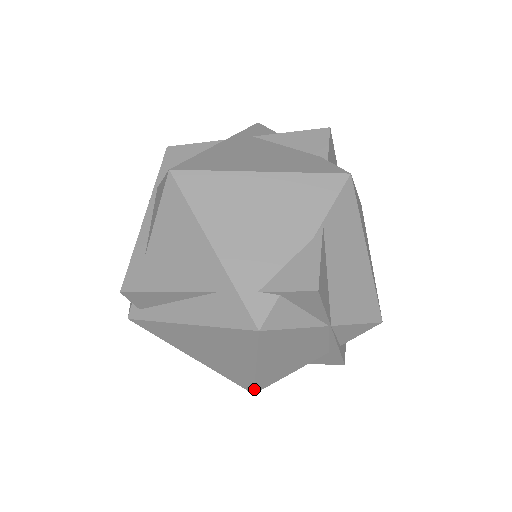
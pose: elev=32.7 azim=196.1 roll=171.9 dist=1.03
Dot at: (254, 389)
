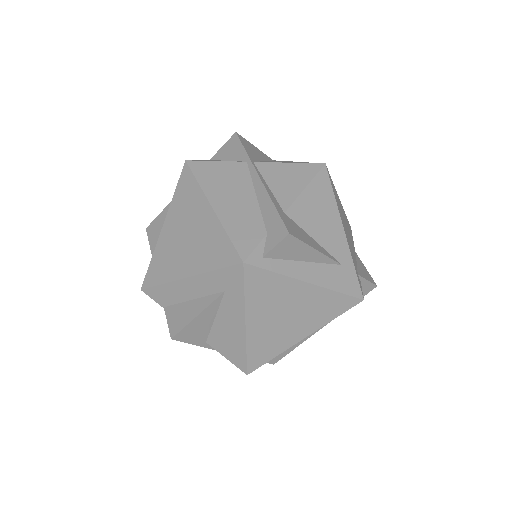
Dot at: (258, 367)
